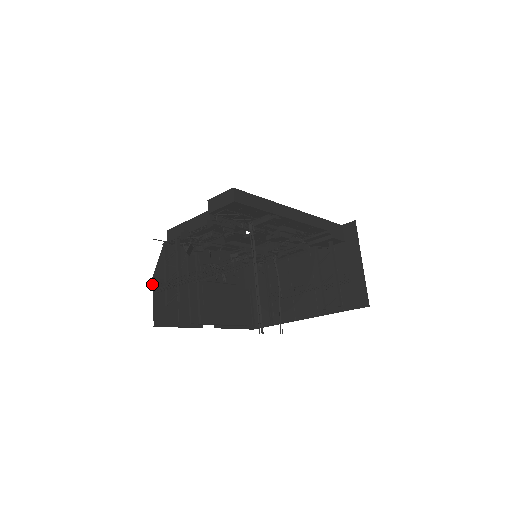
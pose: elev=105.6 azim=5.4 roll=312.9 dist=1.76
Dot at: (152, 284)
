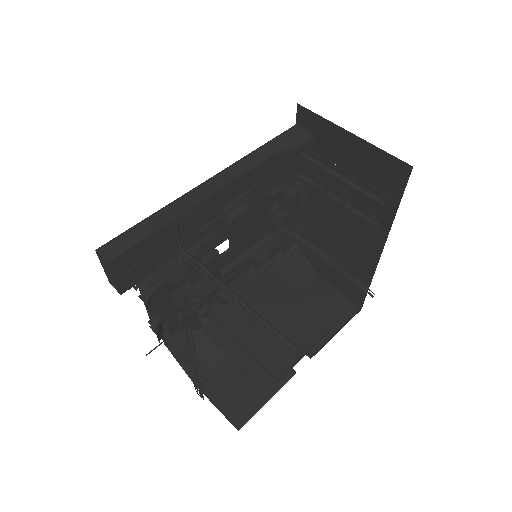
Dot at: occluded
